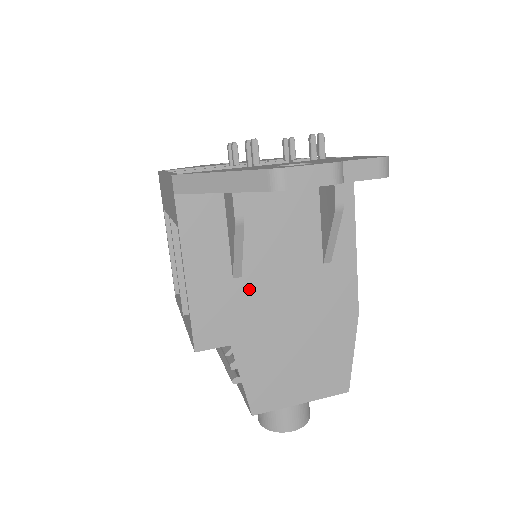
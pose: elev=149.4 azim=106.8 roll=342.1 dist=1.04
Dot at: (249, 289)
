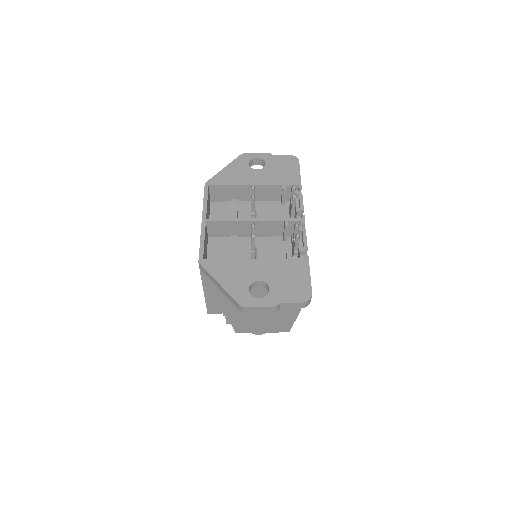
Dot at: occluded
